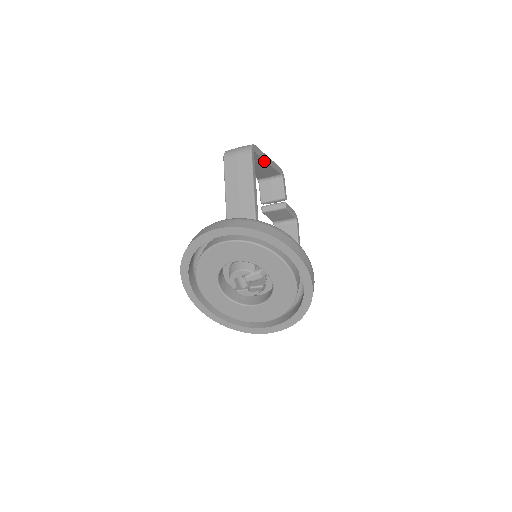
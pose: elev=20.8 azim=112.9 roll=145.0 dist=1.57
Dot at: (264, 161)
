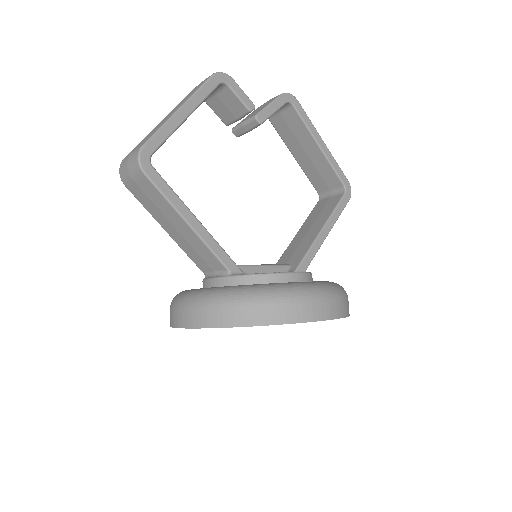
Dot at: (177, 127)
